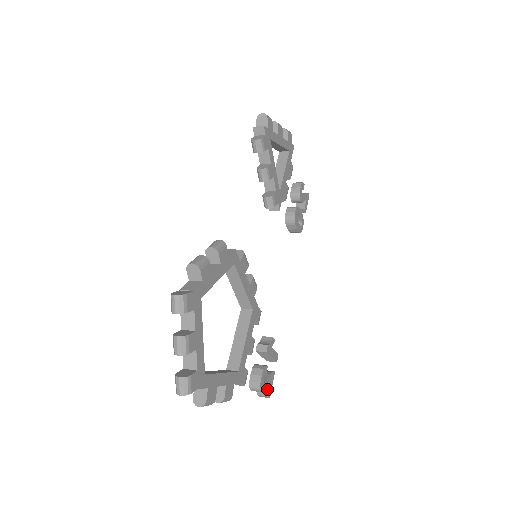
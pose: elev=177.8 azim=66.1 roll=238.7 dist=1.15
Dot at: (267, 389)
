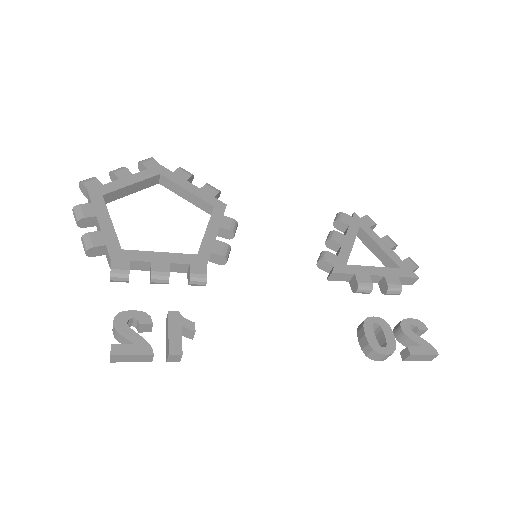
Dot at: (122, 345)
